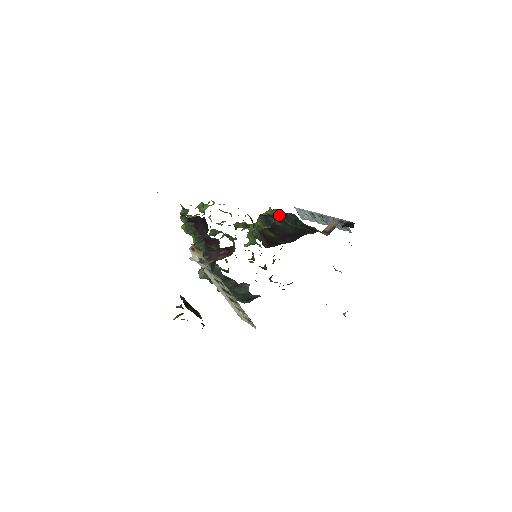
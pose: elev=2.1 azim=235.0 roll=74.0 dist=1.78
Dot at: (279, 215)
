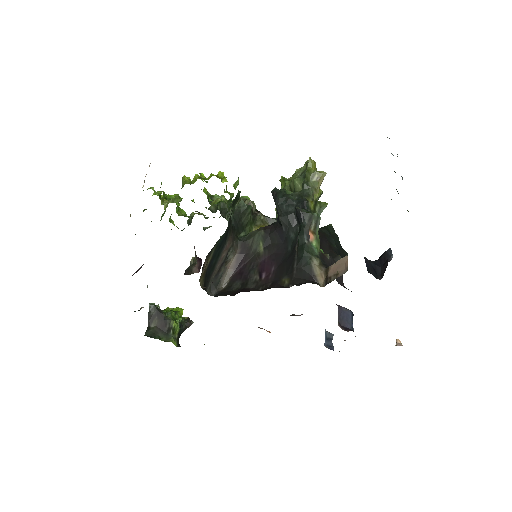
Dot at: (310, 186)
